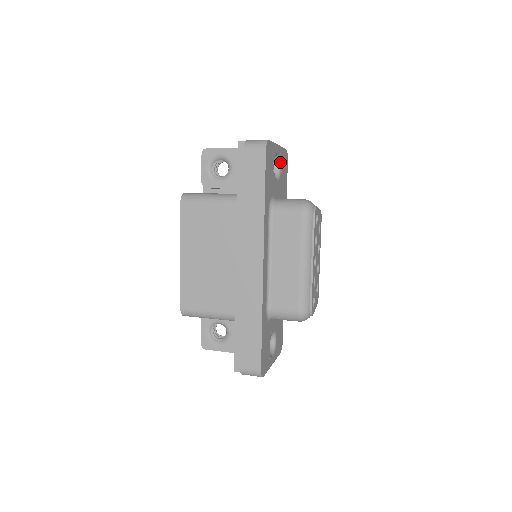
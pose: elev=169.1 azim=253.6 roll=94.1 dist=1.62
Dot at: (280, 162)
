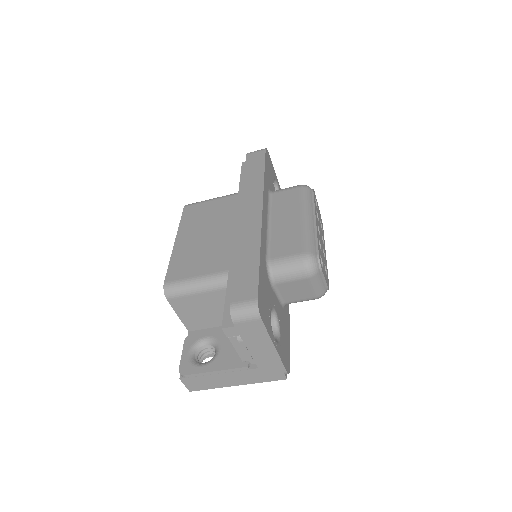
Dot at: occluded
